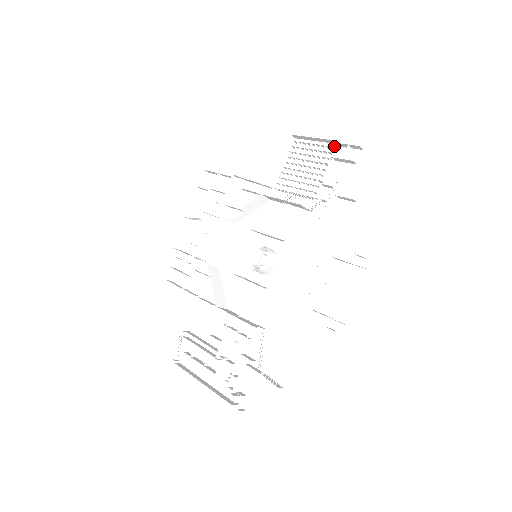
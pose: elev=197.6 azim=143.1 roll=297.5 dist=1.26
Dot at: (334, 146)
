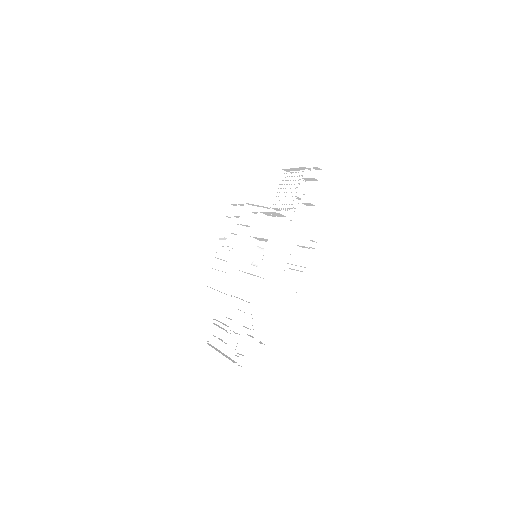
Dot at: occluded
